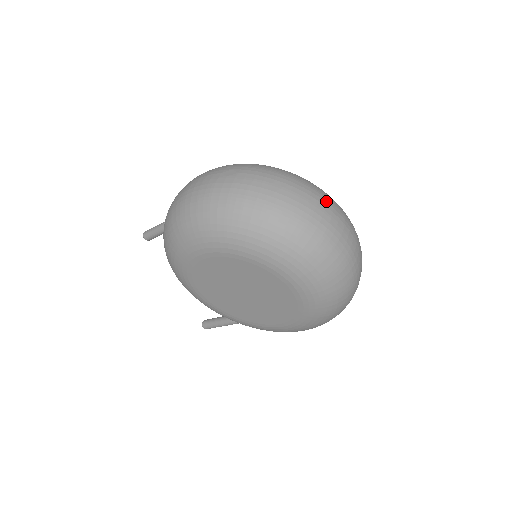
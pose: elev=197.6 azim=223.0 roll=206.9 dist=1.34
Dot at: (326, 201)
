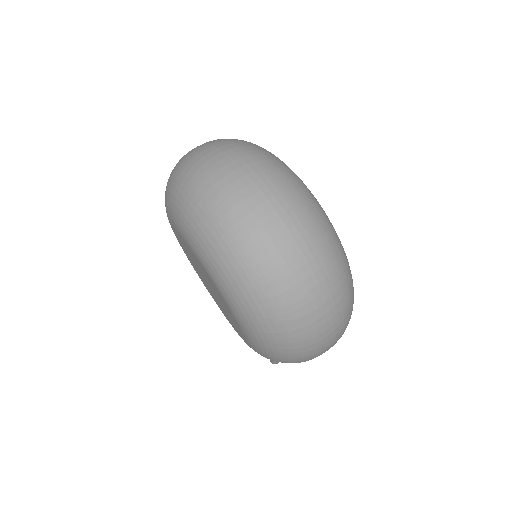
Dot at: (248, 163)
